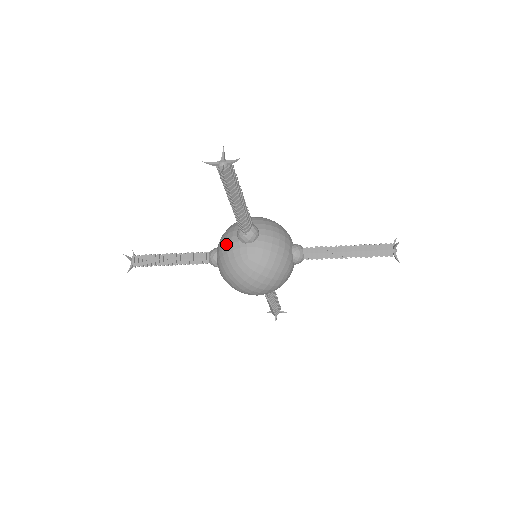
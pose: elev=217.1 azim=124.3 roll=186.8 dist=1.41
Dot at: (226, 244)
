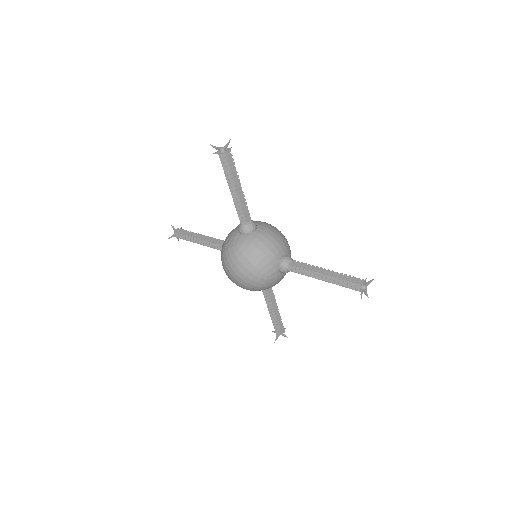
Dot at: (230, 232)
